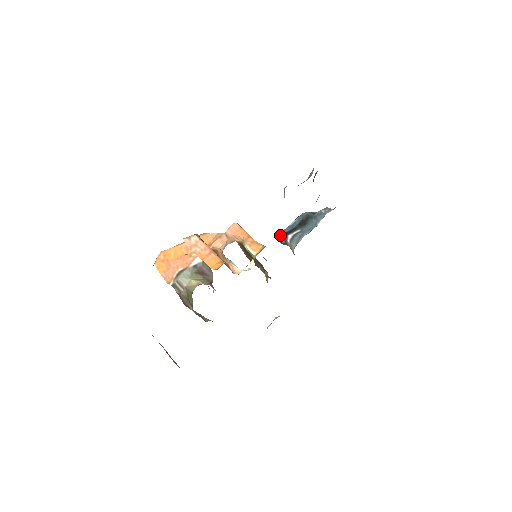
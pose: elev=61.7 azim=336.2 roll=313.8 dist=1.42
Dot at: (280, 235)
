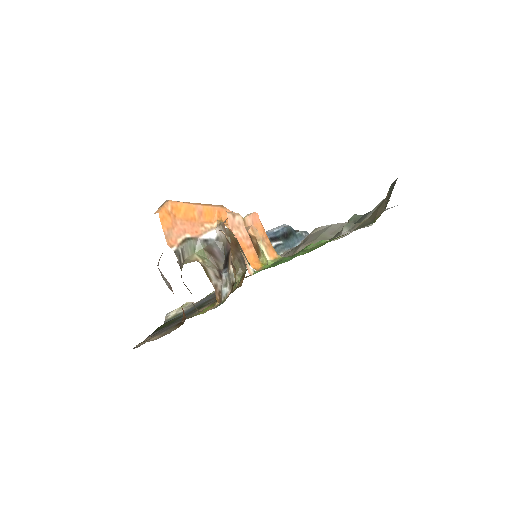
Dot at: occluded
